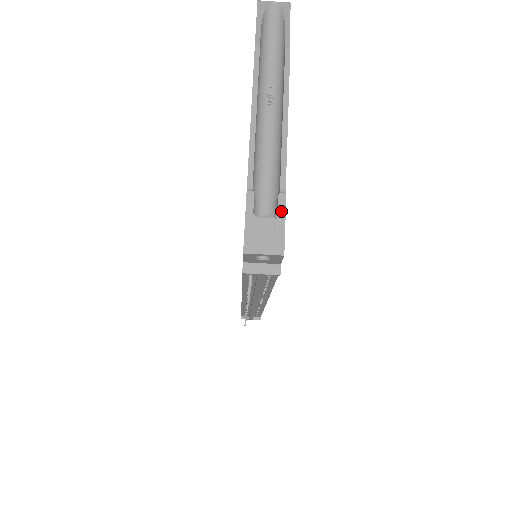
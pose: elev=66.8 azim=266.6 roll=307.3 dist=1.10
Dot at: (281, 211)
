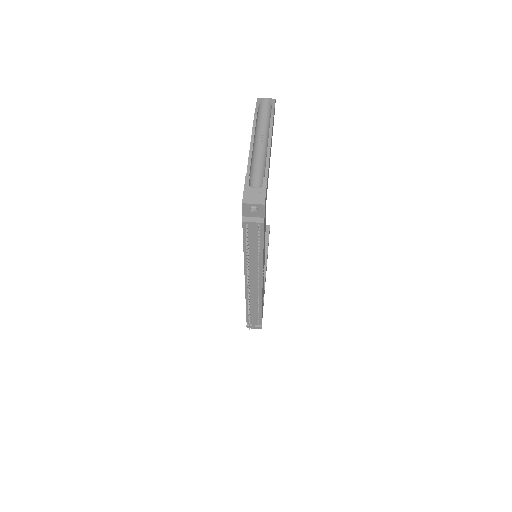
Dot at: (264, 185)
